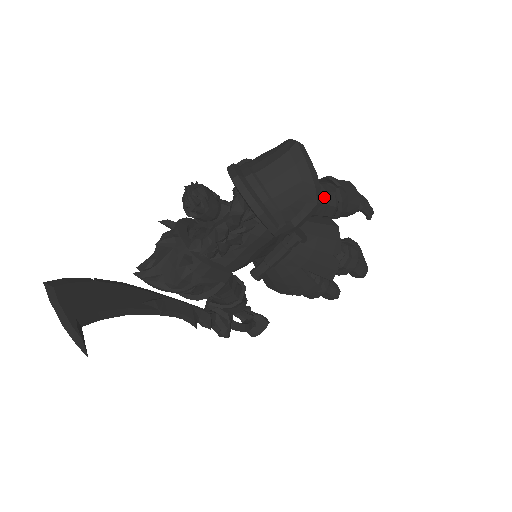
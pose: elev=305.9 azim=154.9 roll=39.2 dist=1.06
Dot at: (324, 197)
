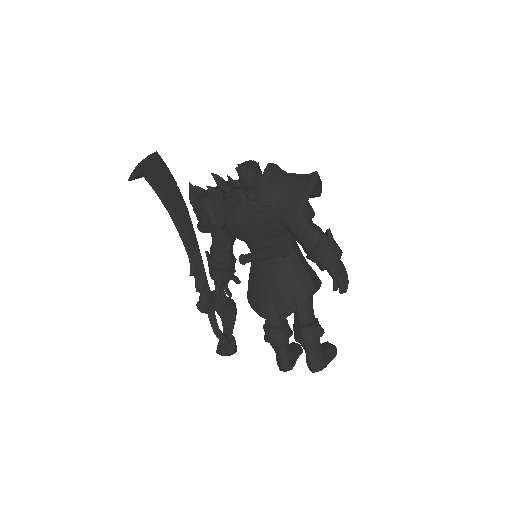
Dot at: (312, 231)
